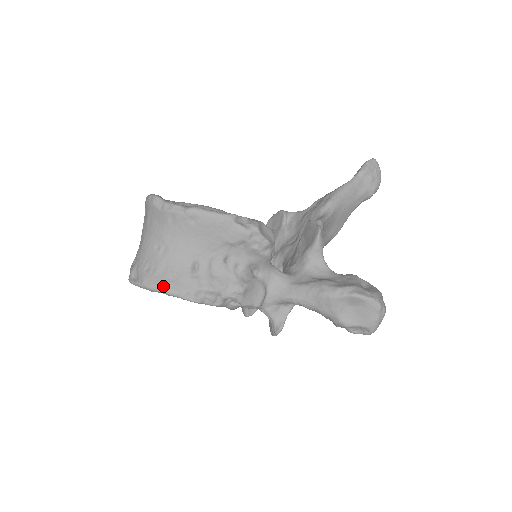
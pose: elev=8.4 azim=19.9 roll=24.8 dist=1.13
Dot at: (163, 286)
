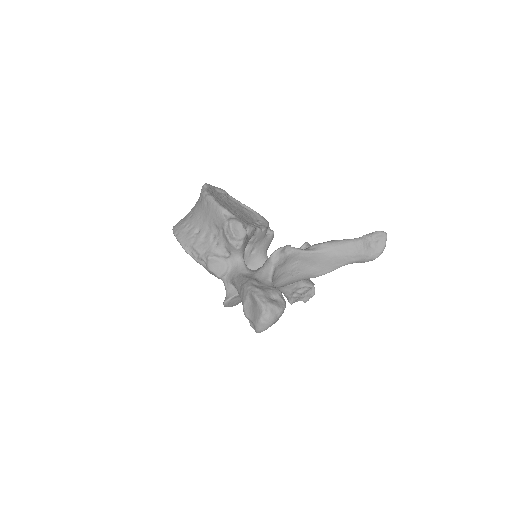
Dot at: (177, 233)
